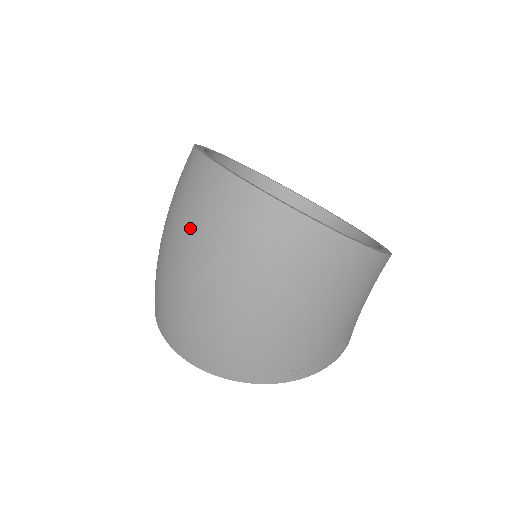
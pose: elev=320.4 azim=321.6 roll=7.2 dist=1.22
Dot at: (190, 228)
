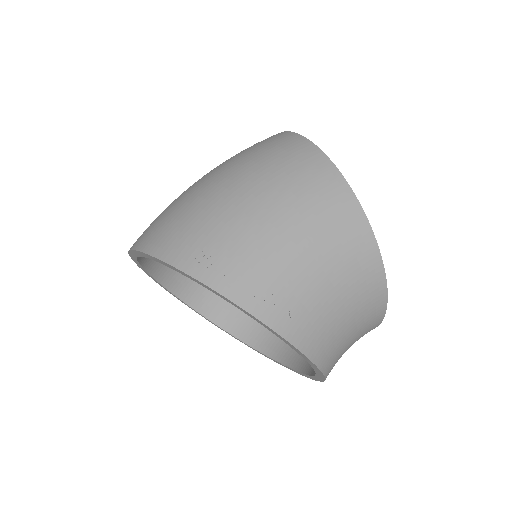
Dot at: occluded
